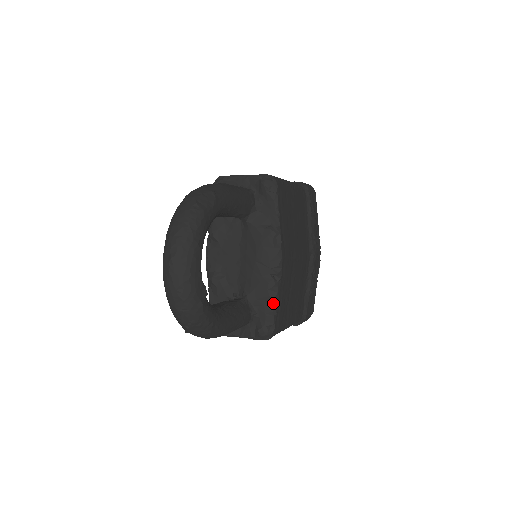
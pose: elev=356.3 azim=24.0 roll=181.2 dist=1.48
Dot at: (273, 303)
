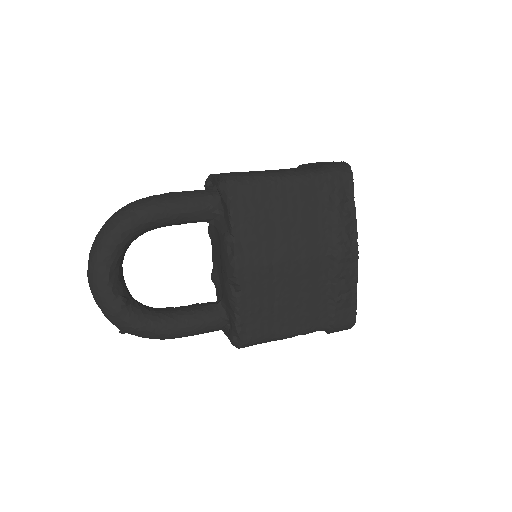
Dot at: (234, 314)
